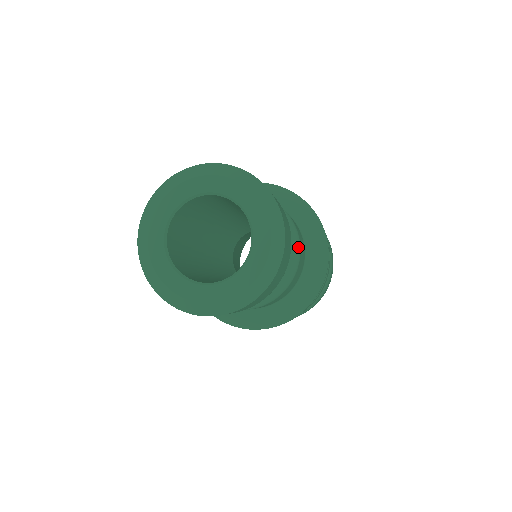
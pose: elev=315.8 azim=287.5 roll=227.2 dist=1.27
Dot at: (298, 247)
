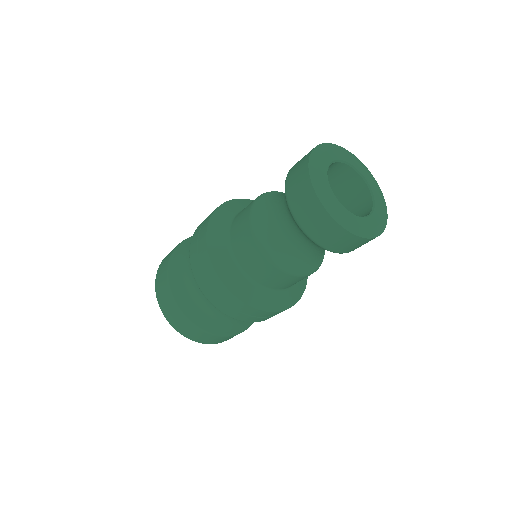
Dot at: occluded
